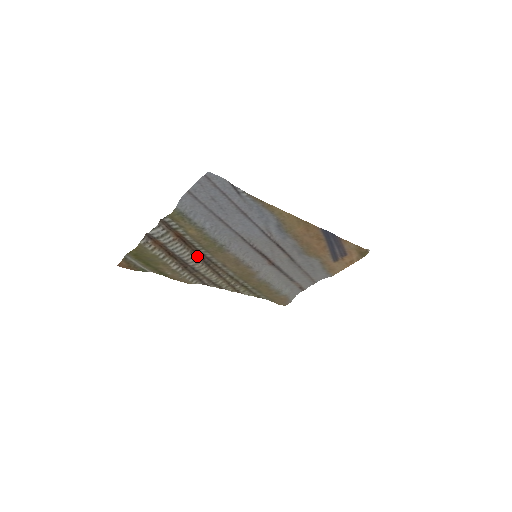
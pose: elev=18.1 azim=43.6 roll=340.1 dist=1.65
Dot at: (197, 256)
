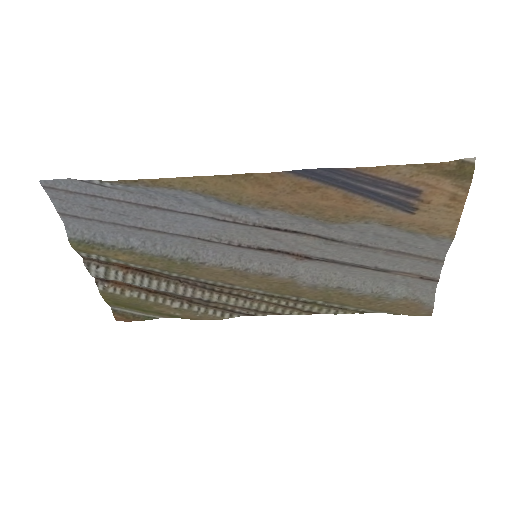
Dot at: (183, 283)
